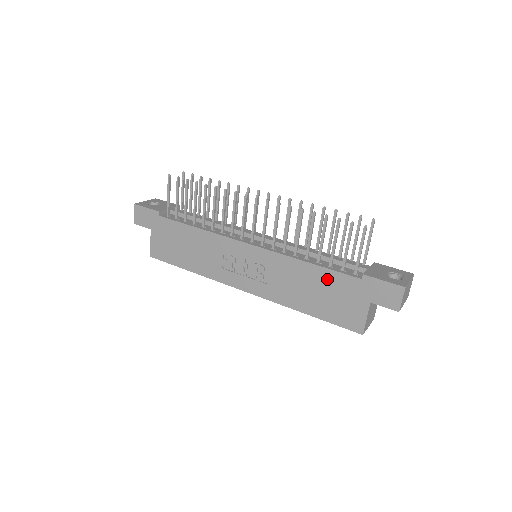
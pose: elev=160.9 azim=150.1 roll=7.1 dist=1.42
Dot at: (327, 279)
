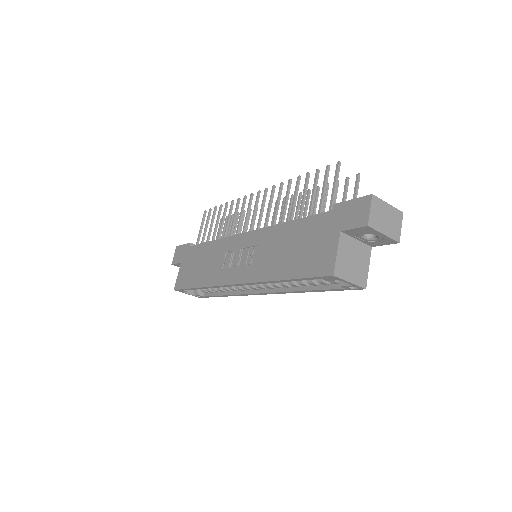
Dot at: (303, 229)
